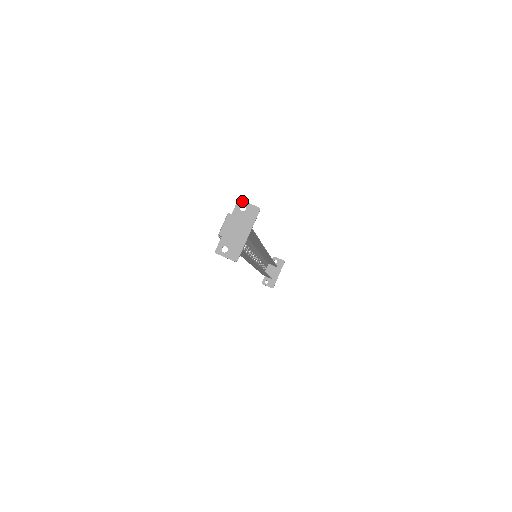
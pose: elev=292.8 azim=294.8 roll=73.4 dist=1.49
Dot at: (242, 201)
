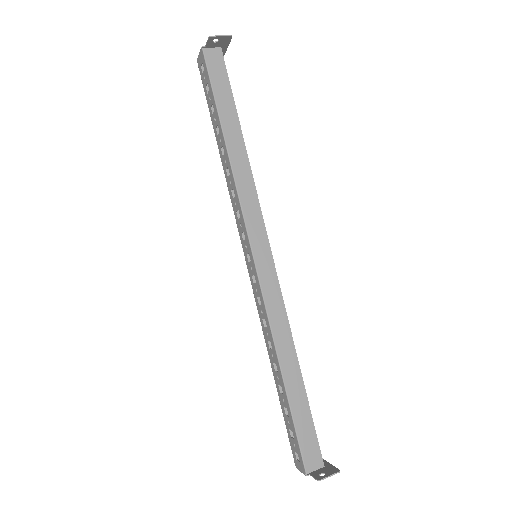
Dot at: occluded
